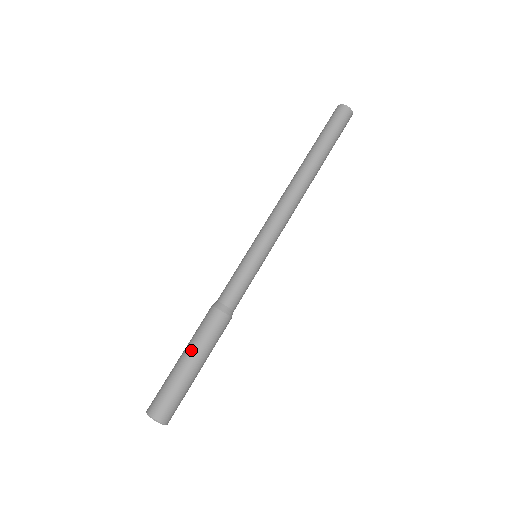
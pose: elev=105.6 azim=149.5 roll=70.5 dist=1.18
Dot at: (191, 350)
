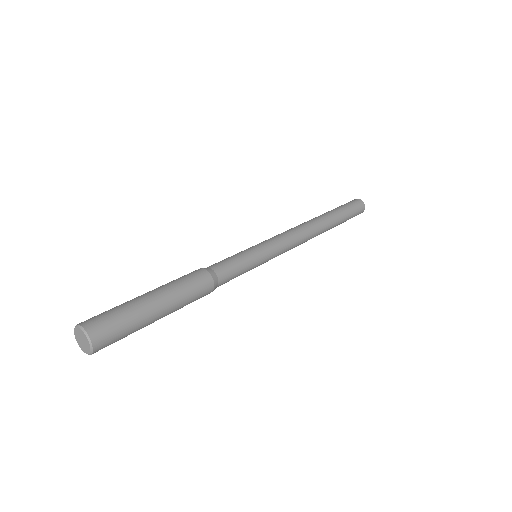
Dot at: occluded
